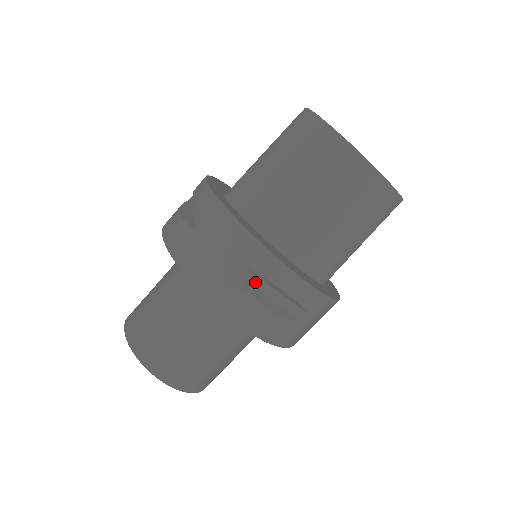
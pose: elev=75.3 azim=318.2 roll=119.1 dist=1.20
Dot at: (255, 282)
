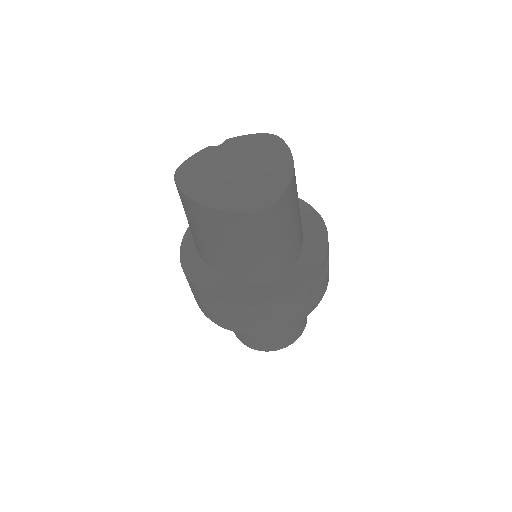
Dot at: occluded
